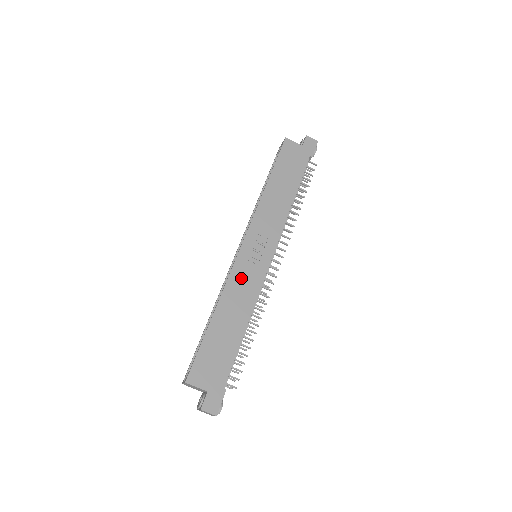
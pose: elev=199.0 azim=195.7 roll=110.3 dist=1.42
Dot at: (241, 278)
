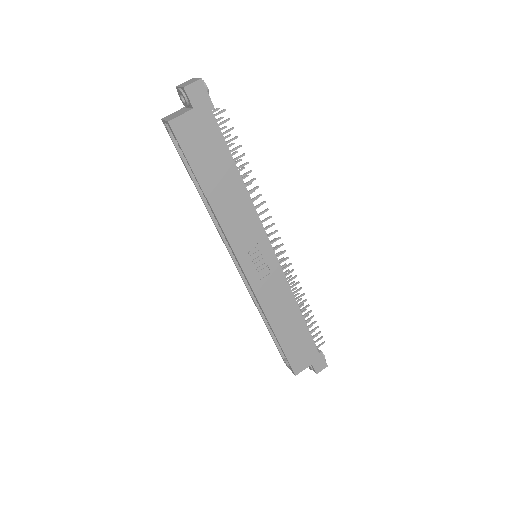
Dot at: (267, 292)
